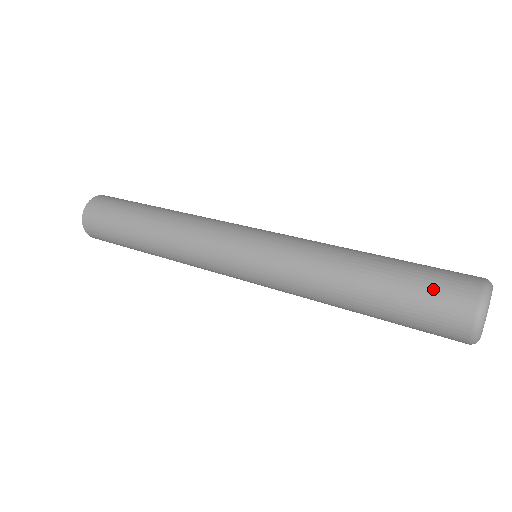
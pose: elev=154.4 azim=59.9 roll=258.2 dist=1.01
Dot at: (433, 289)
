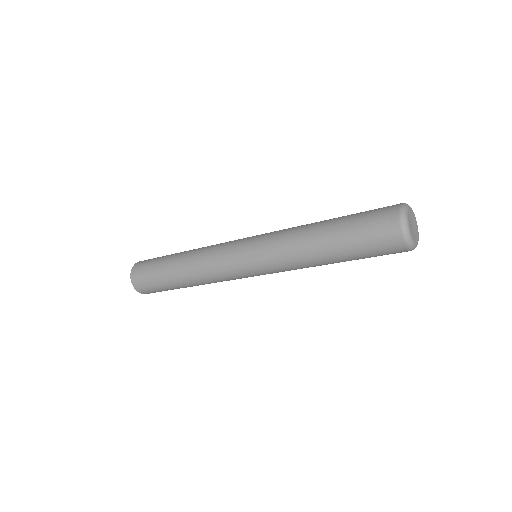
Dot at: (374, 209)
